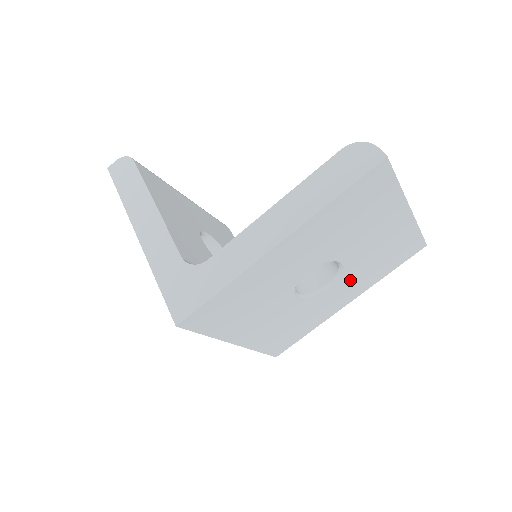
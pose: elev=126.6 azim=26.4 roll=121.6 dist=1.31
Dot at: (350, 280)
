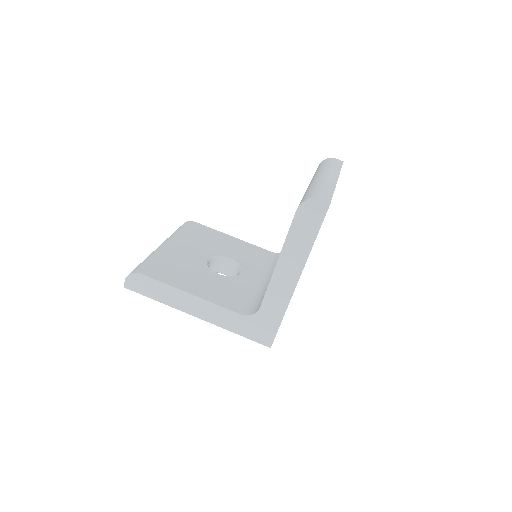
Dot at: occluded
